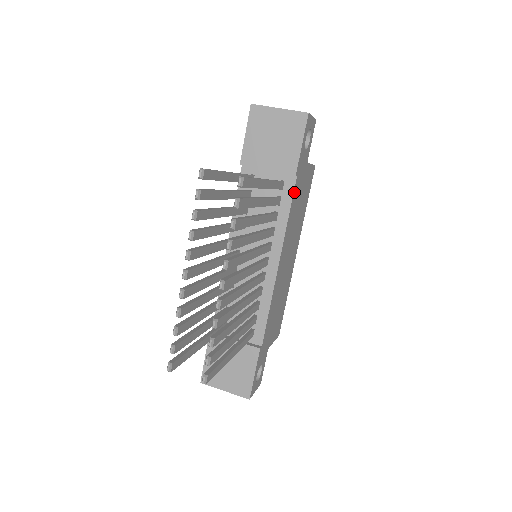
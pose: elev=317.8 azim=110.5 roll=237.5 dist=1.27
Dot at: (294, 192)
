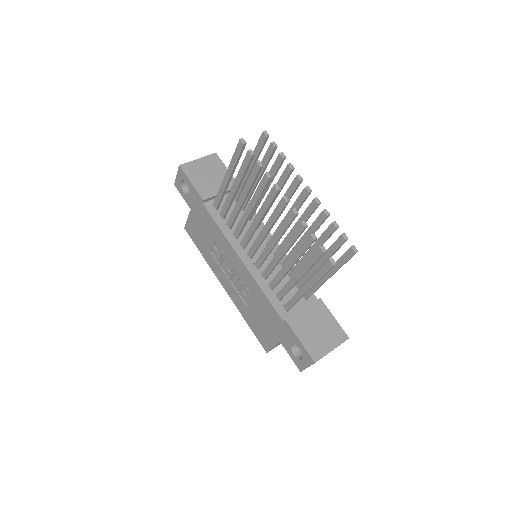
Dot at: occluded
